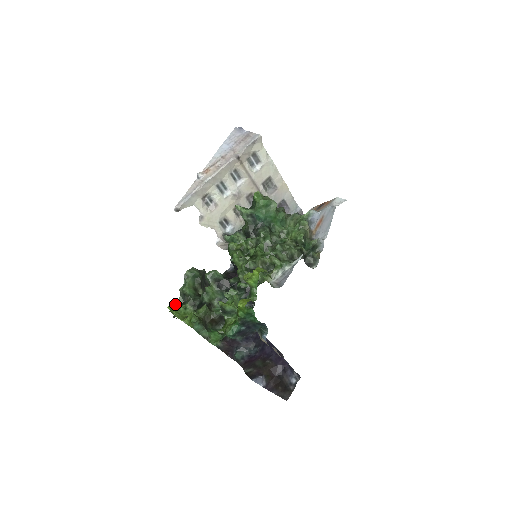
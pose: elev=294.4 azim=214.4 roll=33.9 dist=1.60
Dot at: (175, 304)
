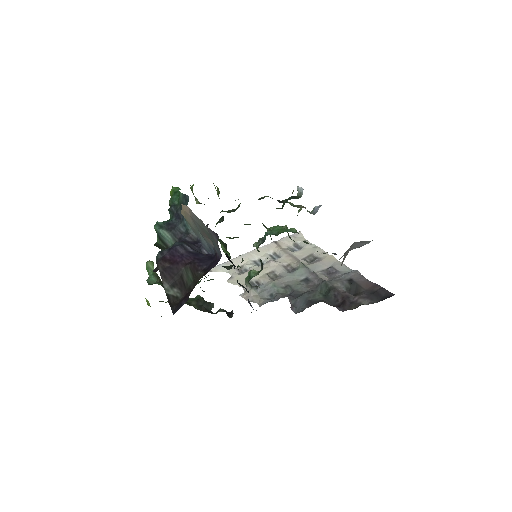
Dot at: occluded
